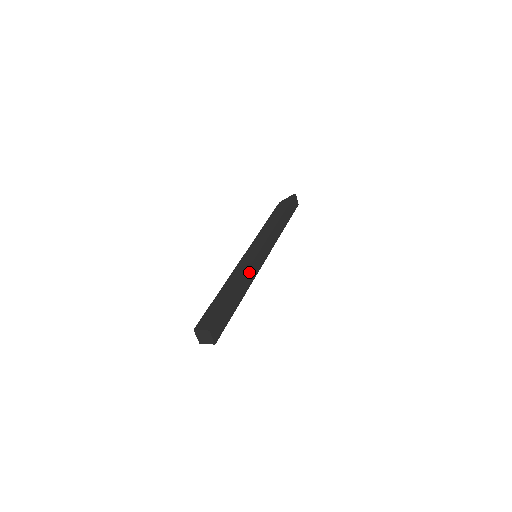
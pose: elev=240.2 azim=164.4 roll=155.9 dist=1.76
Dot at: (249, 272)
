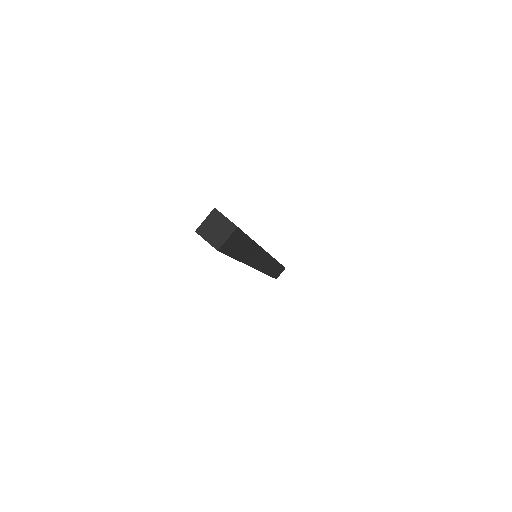
Dot at: (259, 253)
